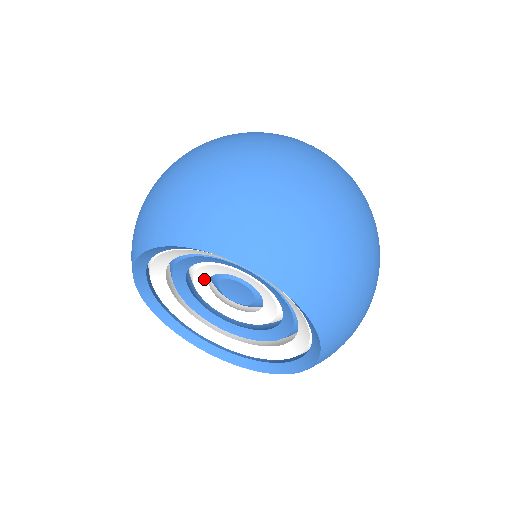
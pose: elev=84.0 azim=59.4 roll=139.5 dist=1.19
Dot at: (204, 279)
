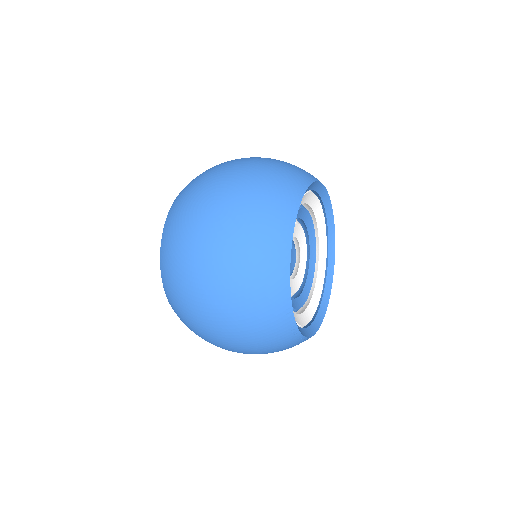
Dot at: occluded
